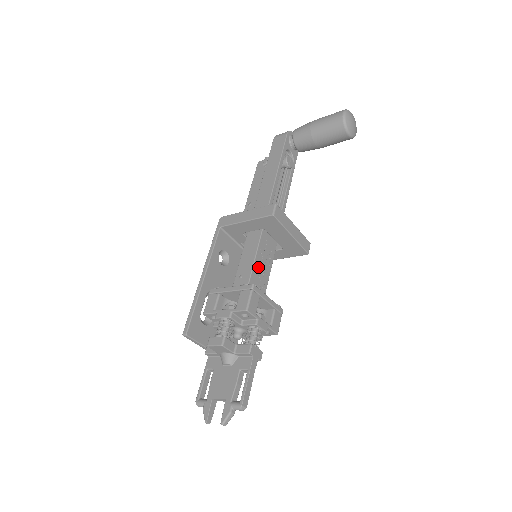
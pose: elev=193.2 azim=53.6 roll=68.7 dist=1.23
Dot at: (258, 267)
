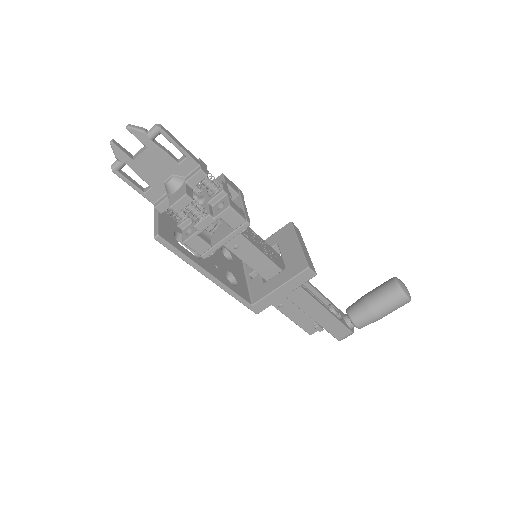
Dot at: (252, 234)
